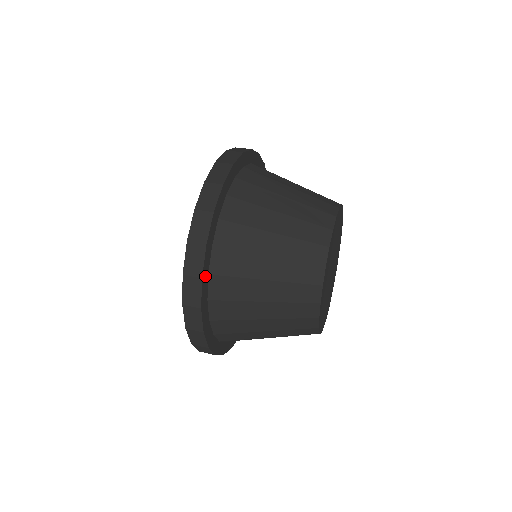
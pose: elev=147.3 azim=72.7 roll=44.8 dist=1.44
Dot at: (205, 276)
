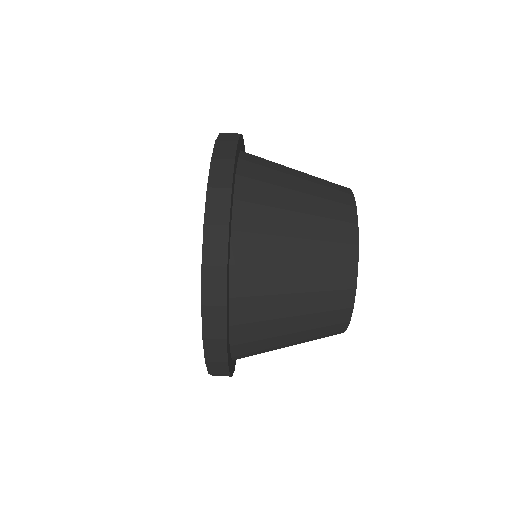
Dot at: (227, 302)
